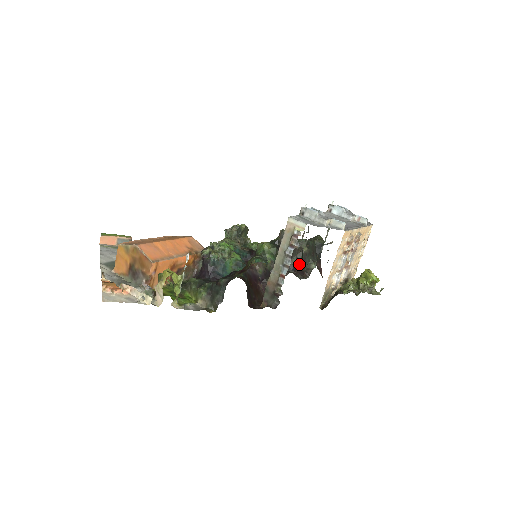
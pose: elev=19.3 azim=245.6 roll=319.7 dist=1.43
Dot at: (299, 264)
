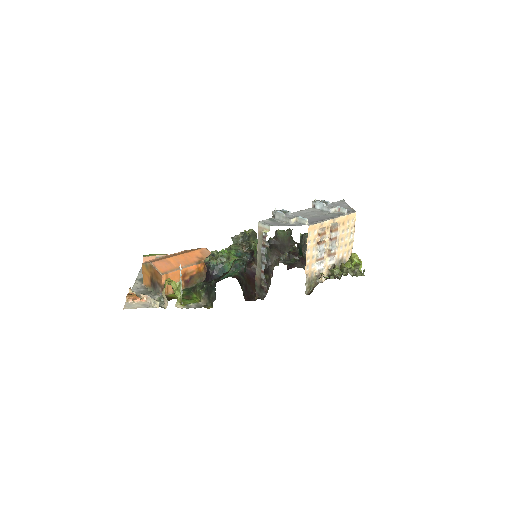
Dot at: (305, 256)
